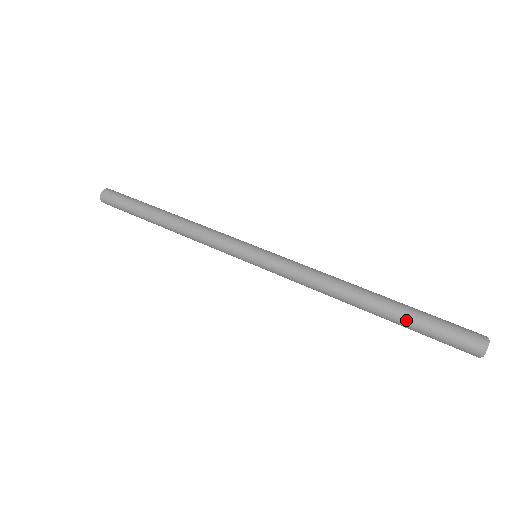
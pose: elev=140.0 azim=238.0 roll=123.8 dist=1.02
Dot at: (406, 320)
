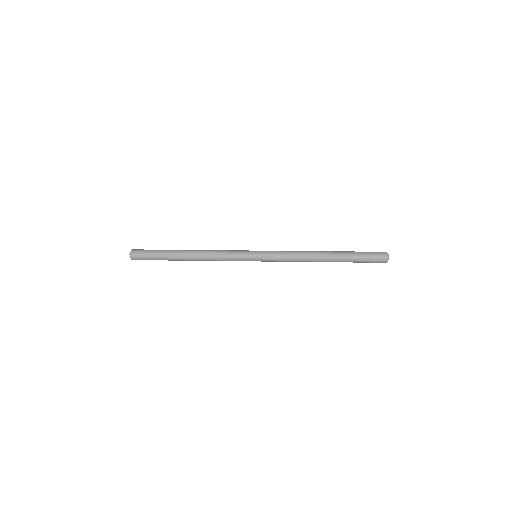
Dot at: (350, 254)
